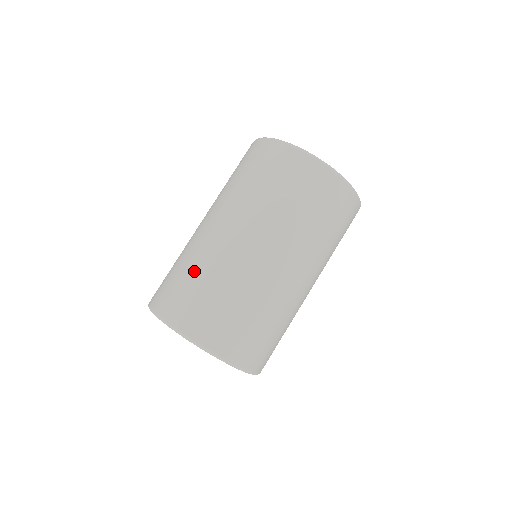
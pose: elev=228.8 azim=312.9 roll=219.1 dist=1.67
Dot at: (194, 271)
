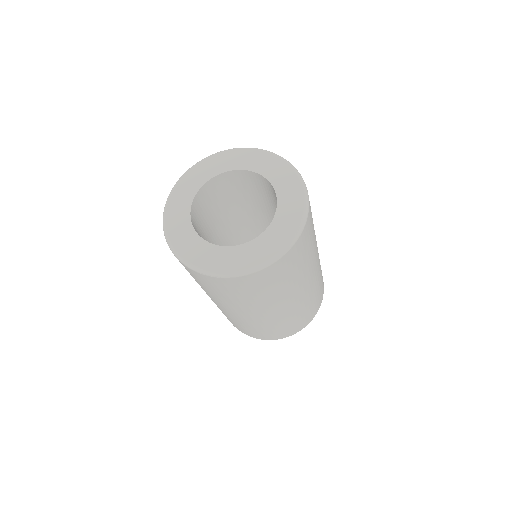
Dot at: occluded
